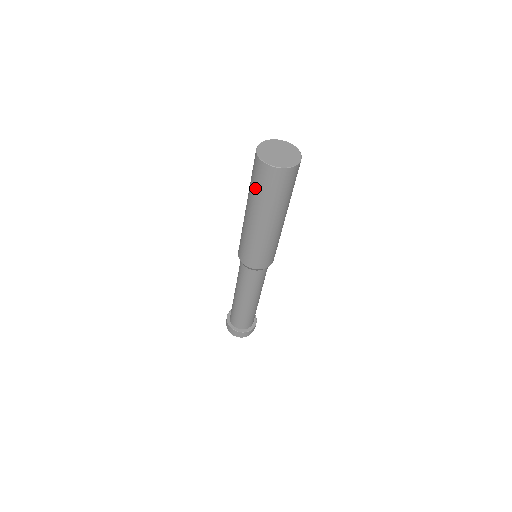
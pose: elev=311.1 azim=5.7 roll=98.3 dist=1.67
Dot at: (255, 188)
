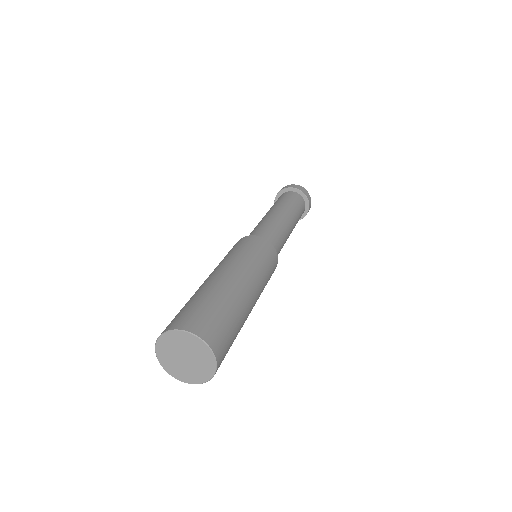
Dot at: occluded
